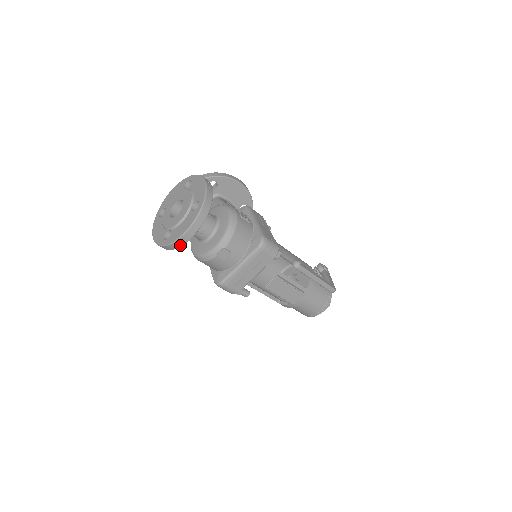
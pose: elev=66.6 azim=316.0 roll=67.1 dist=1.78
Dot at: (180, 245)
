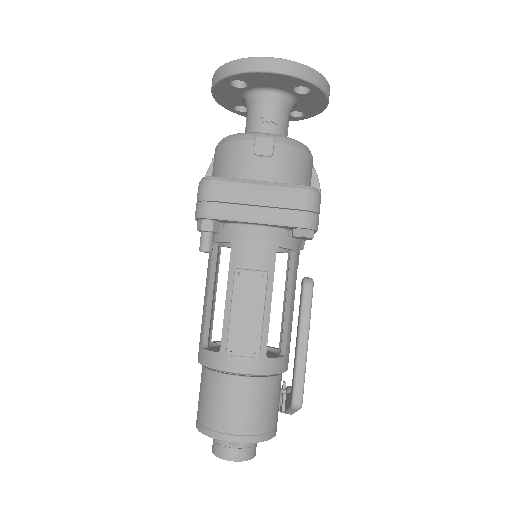
Dot at: (248, 69)
